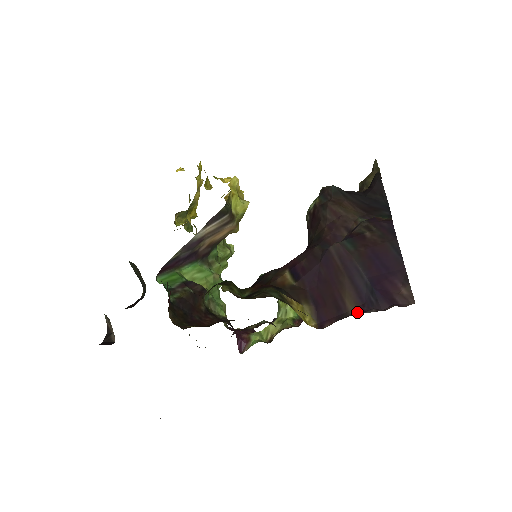
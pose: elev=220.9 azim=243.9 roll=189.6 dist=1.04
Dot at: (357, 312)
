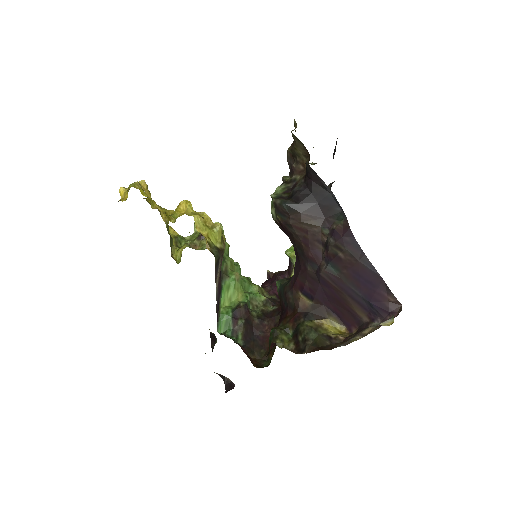
Dot at: (368, 320)
